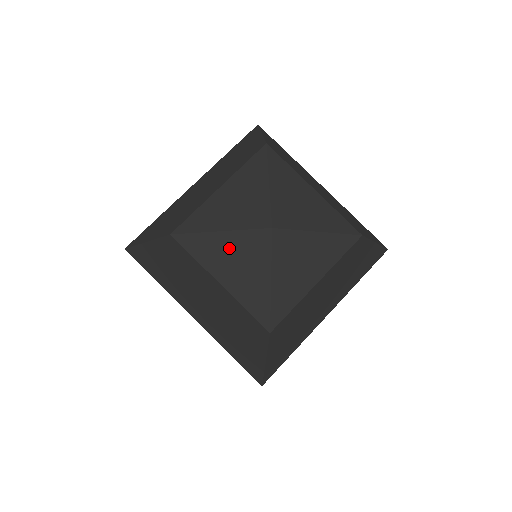
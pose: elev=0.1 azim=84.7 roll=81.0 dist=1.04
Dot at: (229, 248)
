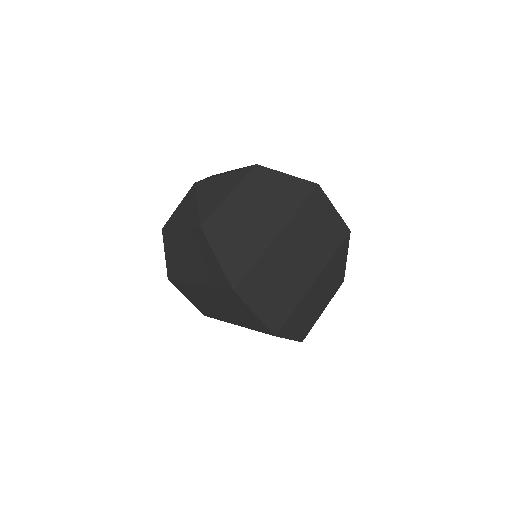
Dot at: (181, 209)
